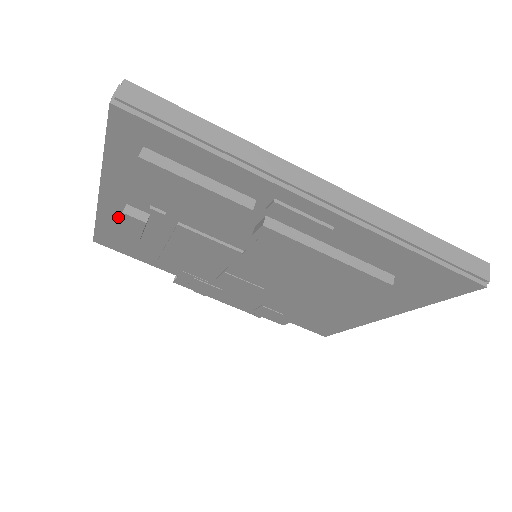
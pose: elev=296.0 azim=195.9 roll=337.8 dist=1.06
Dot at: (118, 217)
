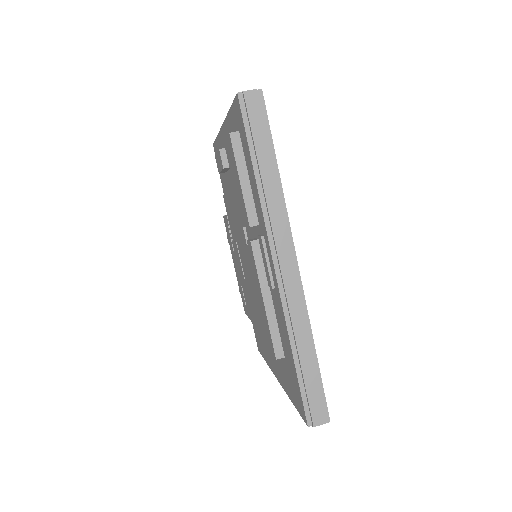
Dot at: occluded
